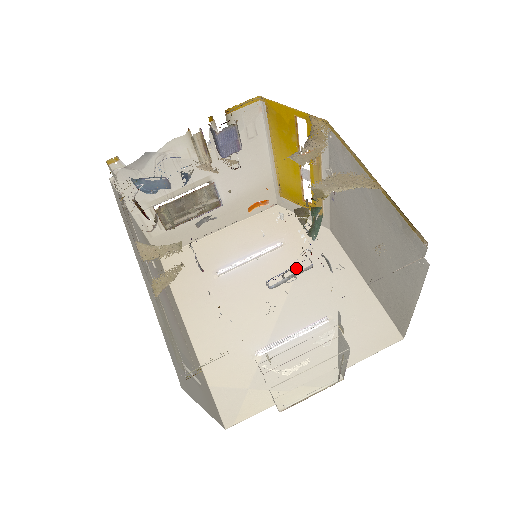
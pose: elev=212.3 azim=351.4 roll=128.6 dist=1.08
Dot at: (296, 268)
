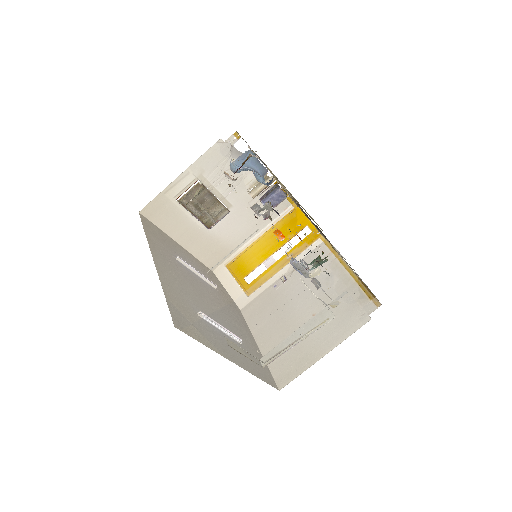
Dot at: (223, 304)
